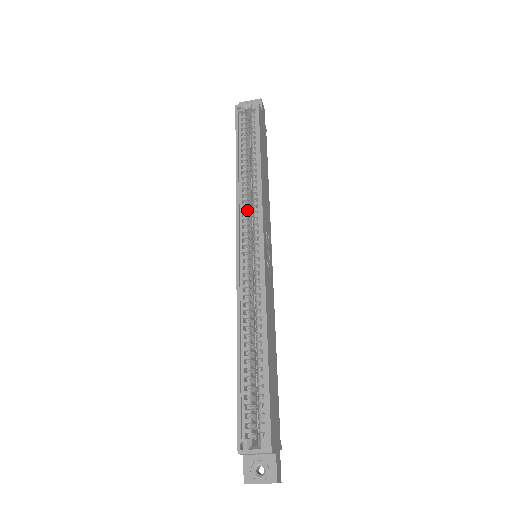
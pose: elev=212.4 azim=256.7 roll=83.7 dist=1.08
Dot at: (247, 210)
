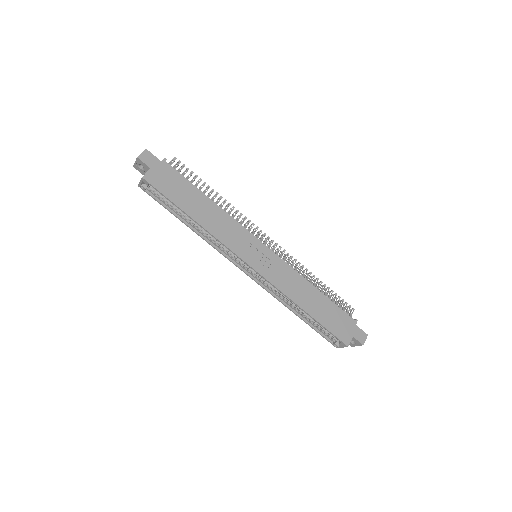
Dot at: (224, 248)
